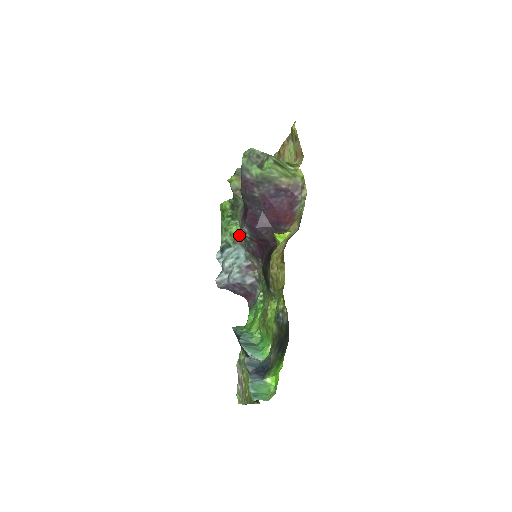
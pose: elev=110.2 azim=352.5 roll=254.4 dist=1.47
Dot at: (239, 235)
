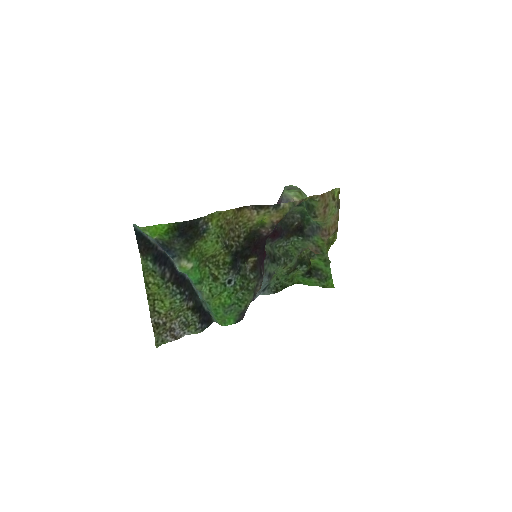
Dot at: (275, 272)
